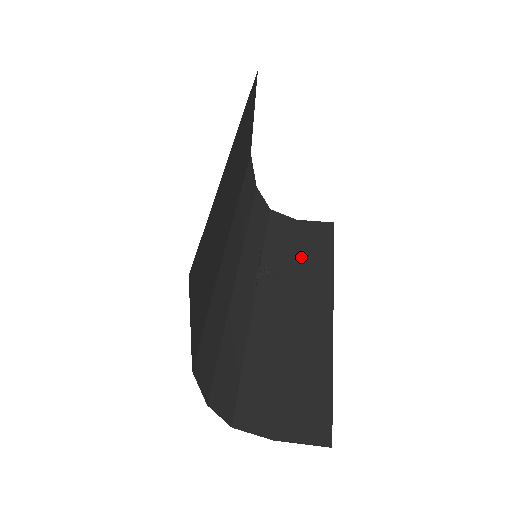
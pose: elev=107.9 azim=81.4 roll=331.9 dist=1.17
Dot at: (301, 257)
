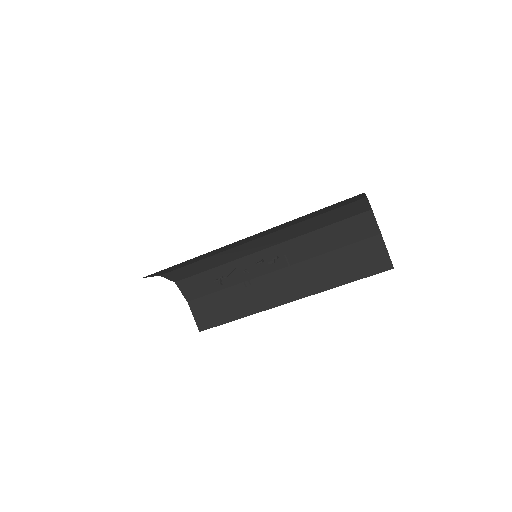
Dot at: (332, 258)
